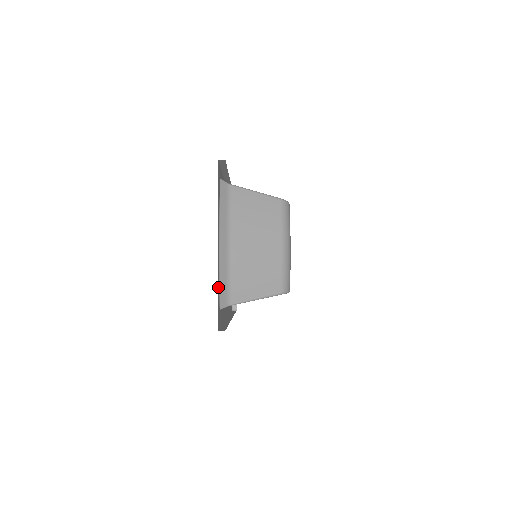
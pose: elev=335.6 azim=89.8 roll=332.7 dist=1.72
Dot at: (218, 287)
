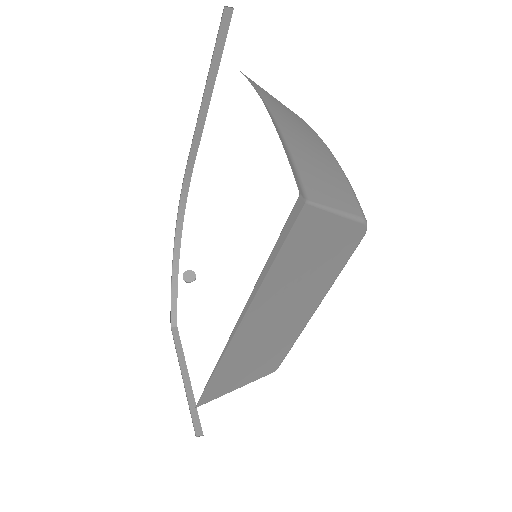
Dot at: occluded
